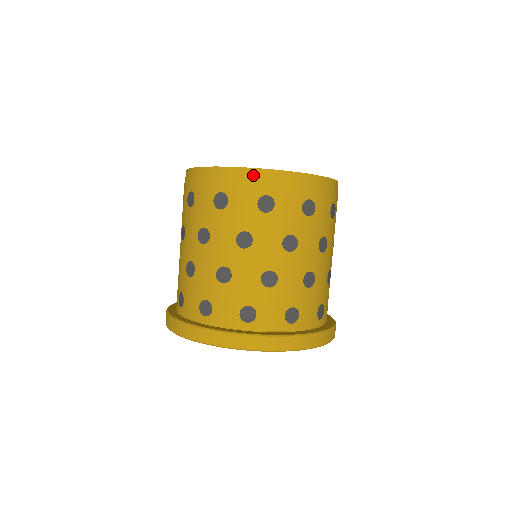
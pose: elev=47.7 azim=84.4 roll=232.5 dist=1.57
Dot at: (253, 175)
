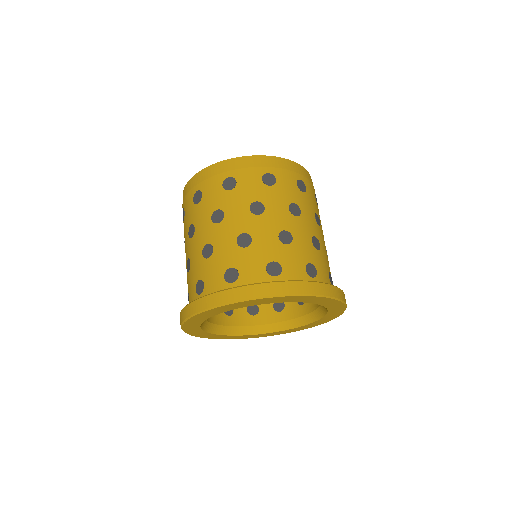
Dot at: (190, 184)
